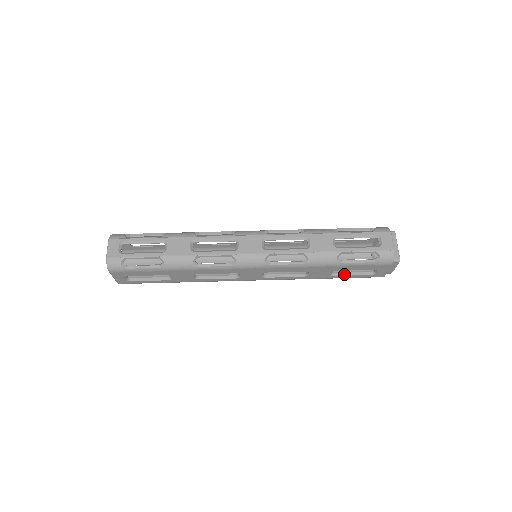
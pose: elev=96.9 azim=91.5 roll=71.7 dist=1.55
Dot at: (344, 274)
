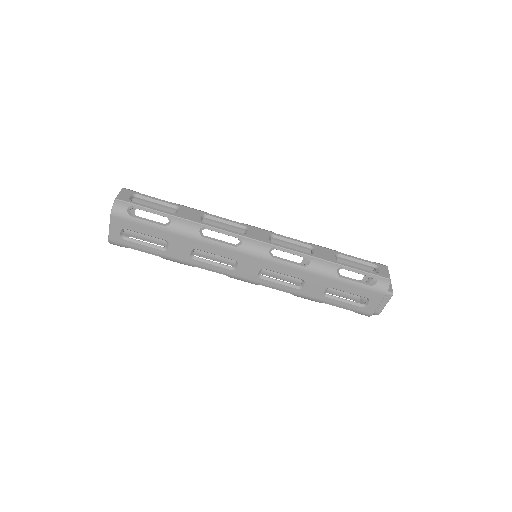
Dot at: (336, 298)
